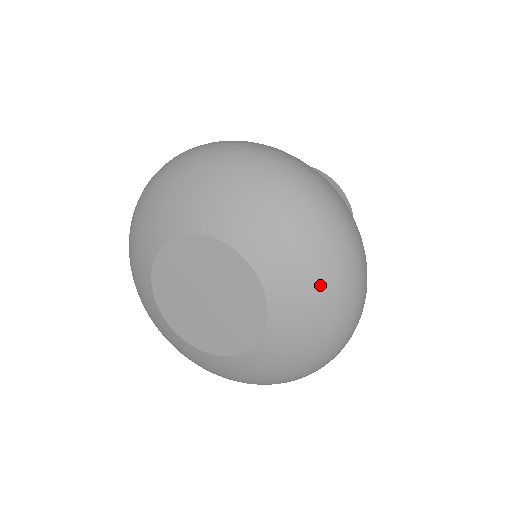
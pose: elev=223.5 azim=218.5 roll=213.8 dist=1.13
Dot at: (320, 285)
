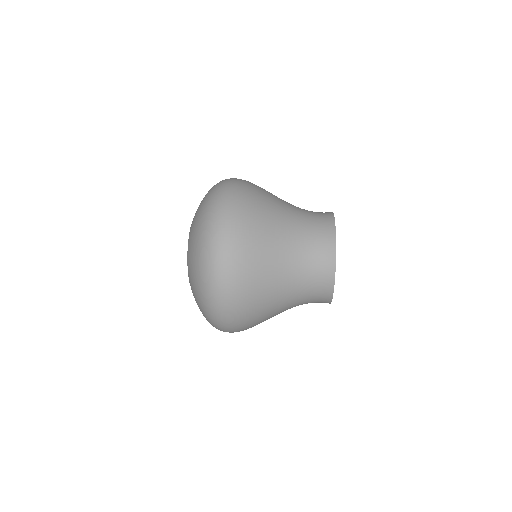
Dot at: occluded
